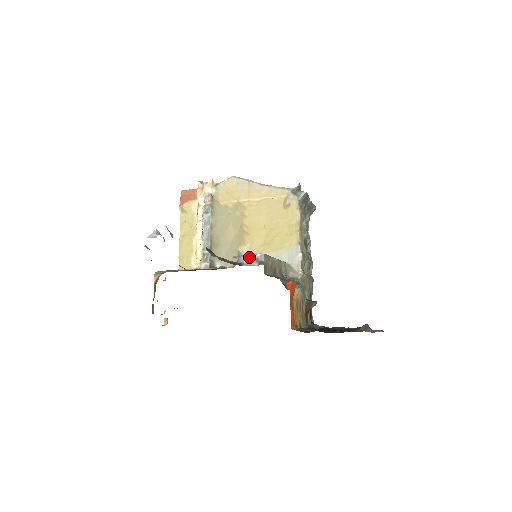
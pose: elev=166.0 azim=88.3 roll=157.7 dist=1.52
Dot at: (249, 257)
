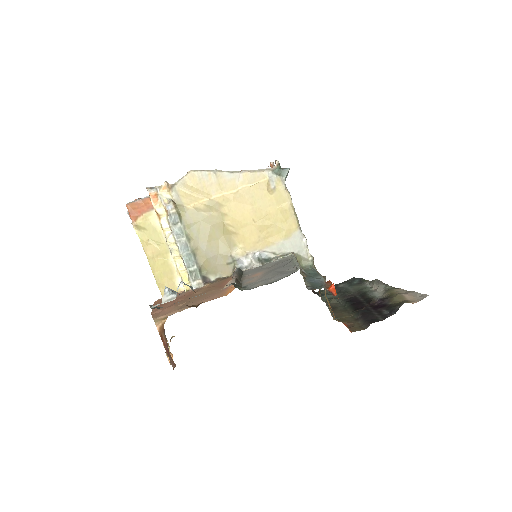
Dot at: (247, 259)
